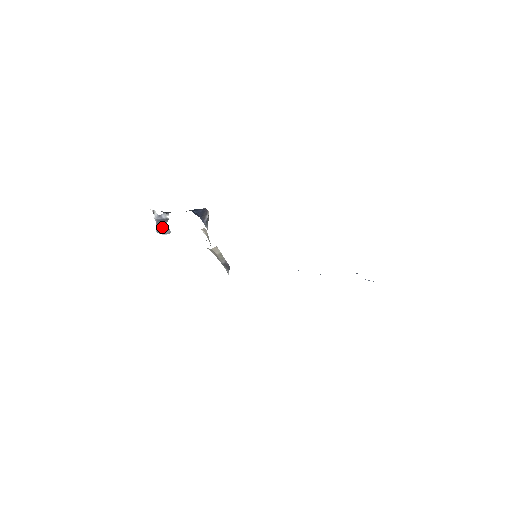
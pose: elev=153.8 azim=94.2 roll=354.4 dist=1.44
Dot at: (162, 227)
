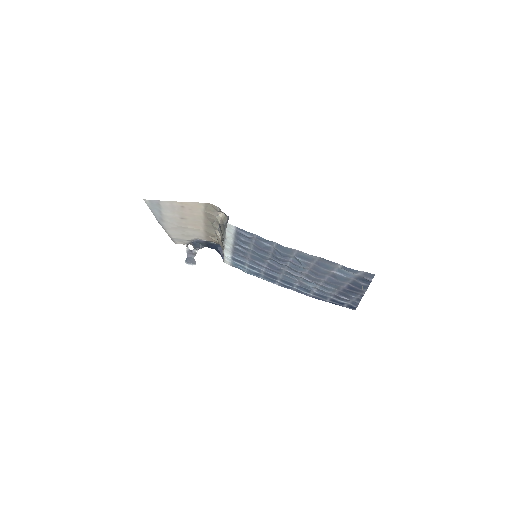
Dot at: (190, 259)
